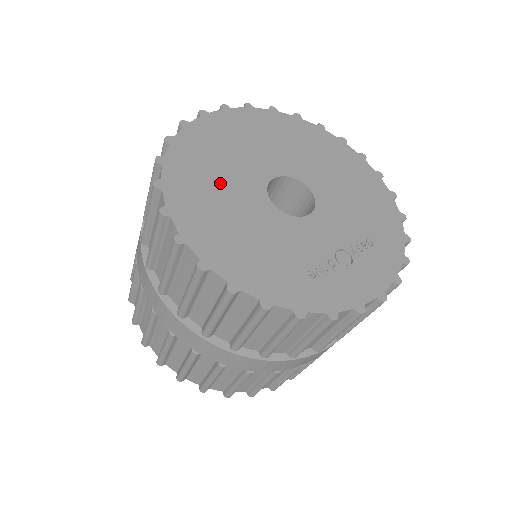
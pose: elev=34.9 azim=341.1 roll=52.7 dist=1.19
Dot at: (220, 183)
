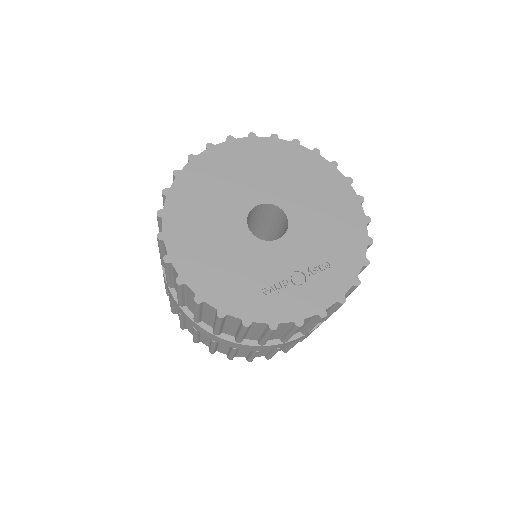
Dot at: (209, 211)
